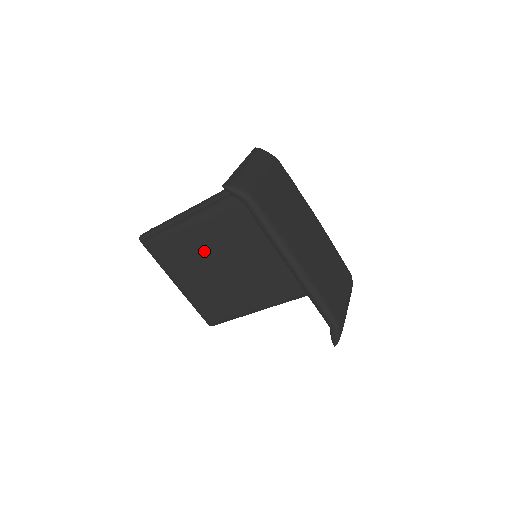
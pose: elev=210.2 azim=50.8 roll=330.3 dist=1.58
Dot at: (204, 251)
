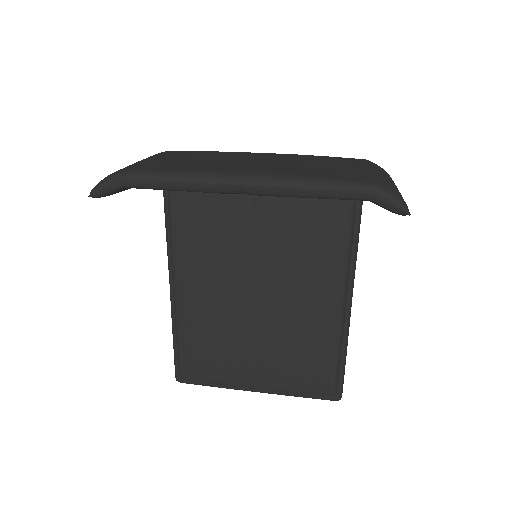
Dot at: (220, 316)
